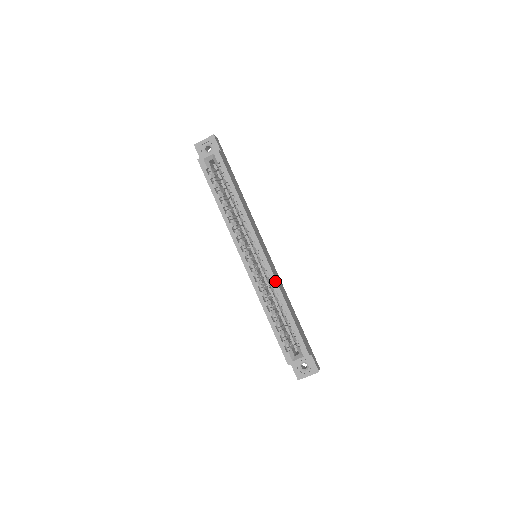
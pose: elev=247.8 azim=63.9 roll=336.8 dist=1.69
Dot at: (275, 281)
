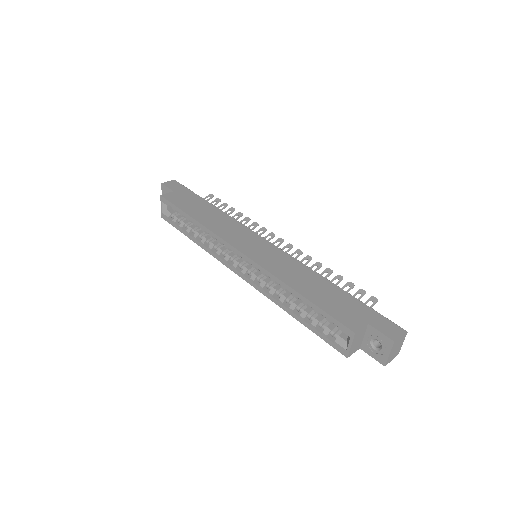
Dot at: (267, 273)
